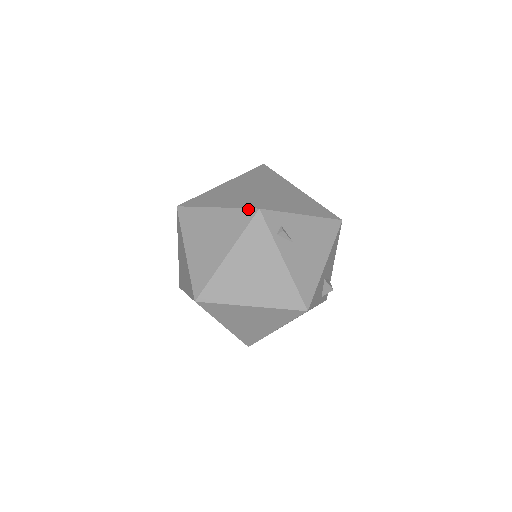
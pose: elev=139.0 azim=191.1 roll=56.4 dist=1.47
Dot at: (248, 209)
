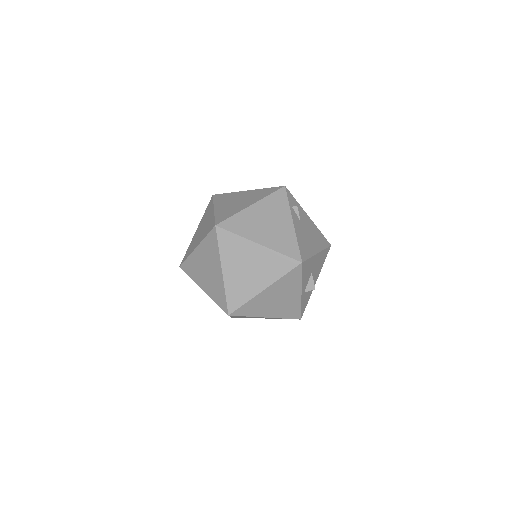
Dot at: (276, 187)
